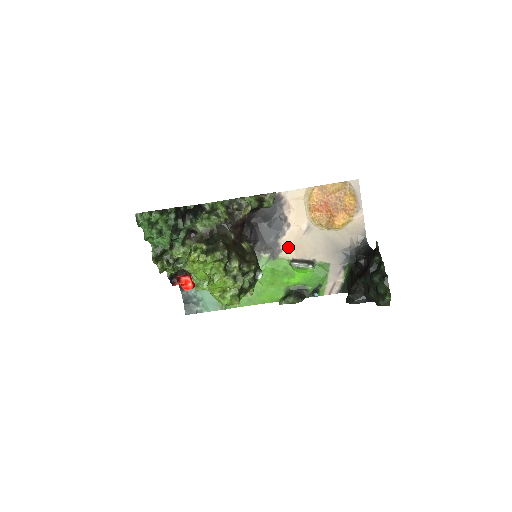
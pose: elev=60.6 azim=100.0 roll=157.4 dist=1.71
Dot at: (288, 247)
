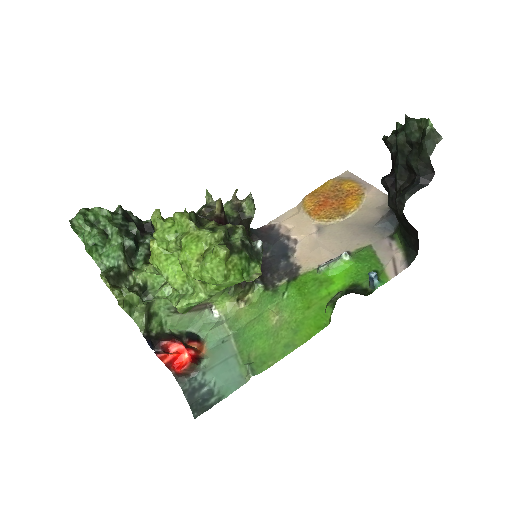
Dot at: (306, 259)
